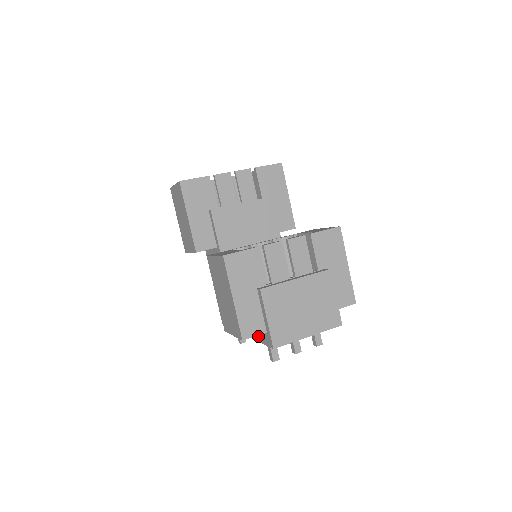
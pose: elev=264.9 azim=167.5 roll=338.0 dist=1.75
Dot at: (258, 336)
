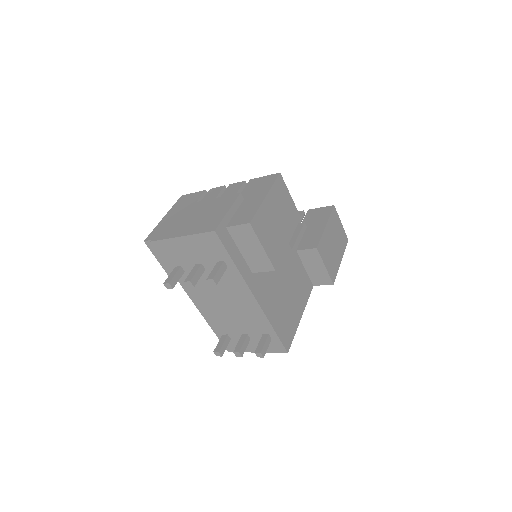
Dot at: occluded
